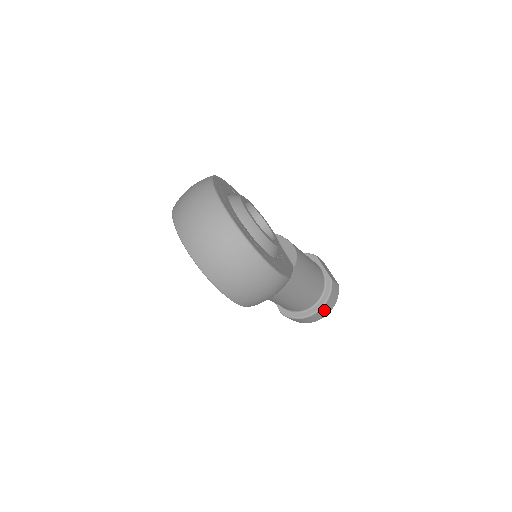
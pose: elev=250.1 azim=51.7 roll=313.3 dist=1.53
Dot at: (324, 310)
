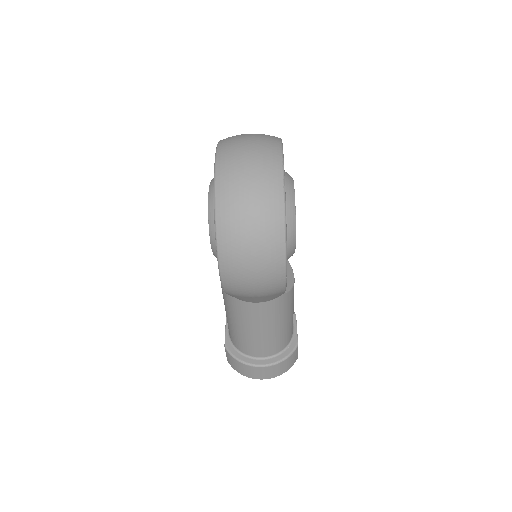
Dot at: (270, 370)
